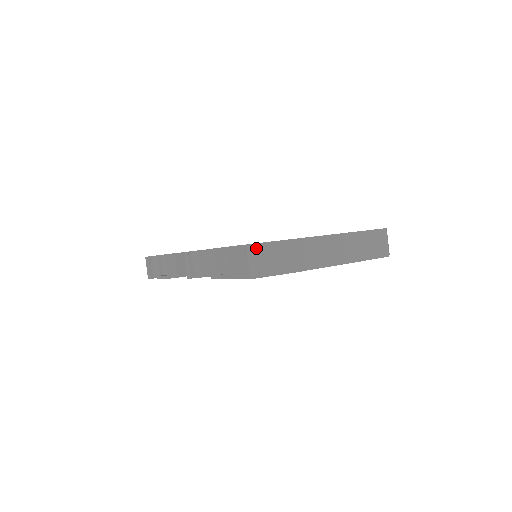
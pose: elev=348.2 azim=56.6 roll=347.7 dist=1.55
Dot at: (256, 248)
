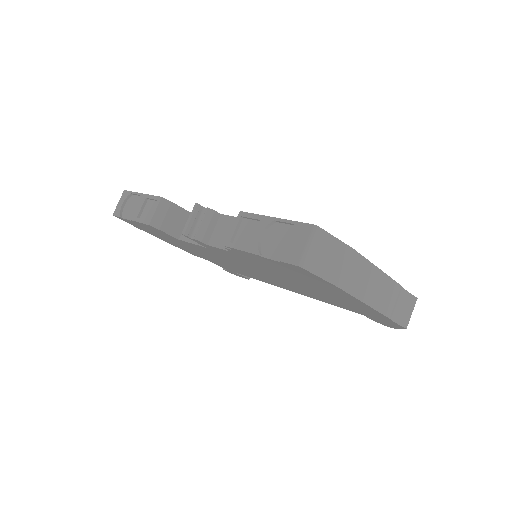
Dot at: (321, 235)
